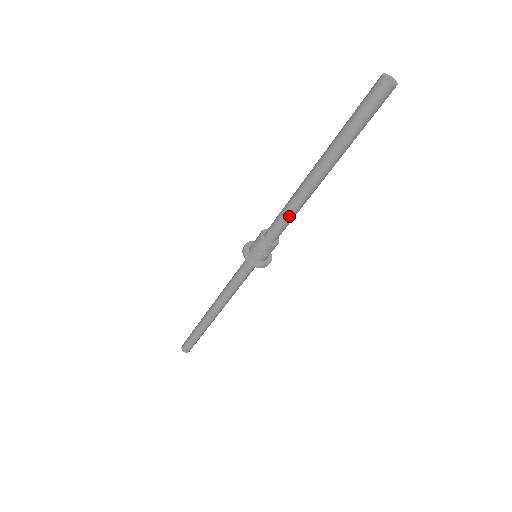
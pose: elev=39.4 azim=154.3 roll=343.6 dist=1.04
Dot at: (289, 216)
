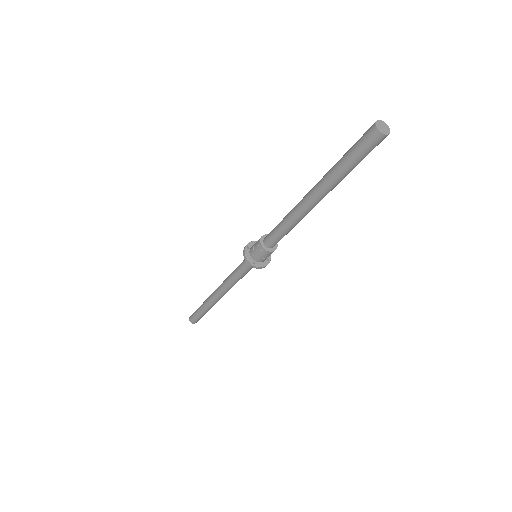
Dot at: (290, 230)
